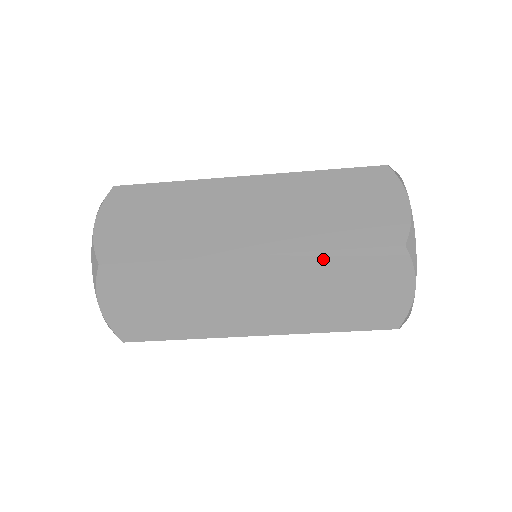
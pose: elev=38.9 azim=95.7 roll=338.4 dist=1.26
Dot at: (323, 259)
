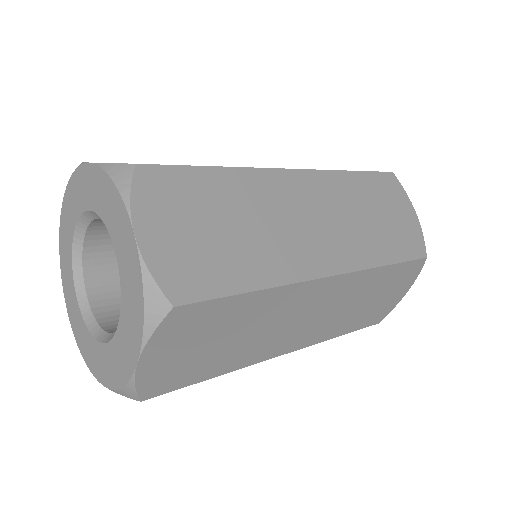
Dot at: (378, 273)
